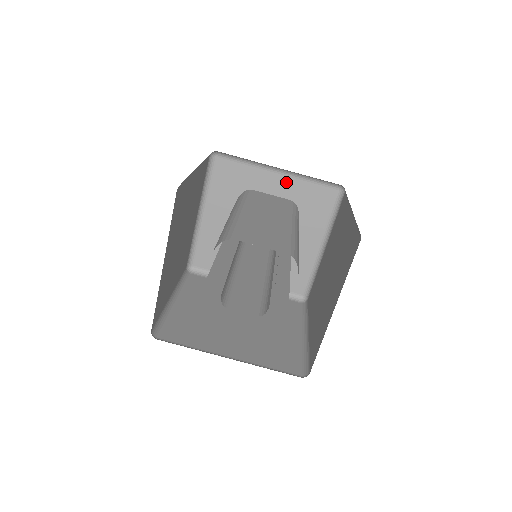
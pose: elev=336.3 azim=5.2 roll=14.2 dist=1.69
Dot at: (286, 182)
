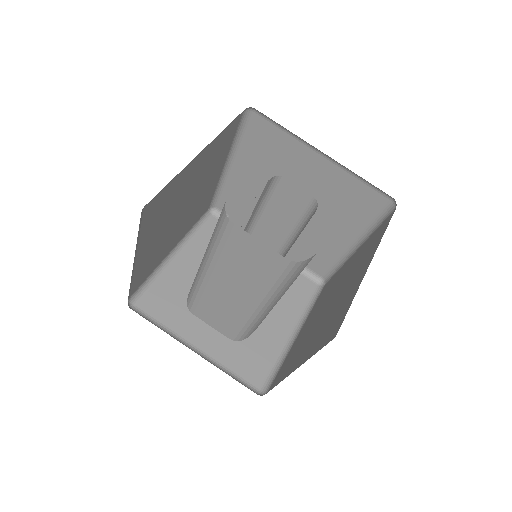
Dot at: occluded
